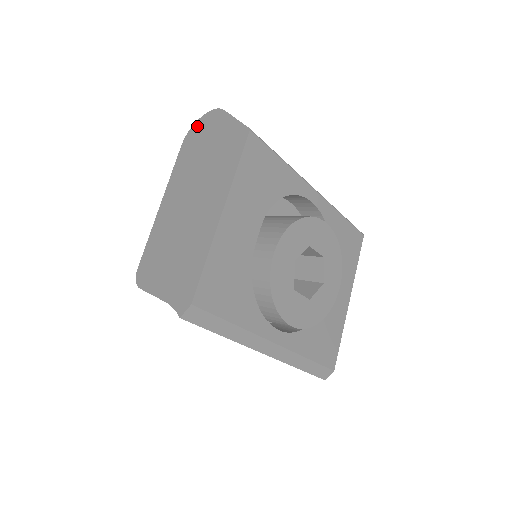
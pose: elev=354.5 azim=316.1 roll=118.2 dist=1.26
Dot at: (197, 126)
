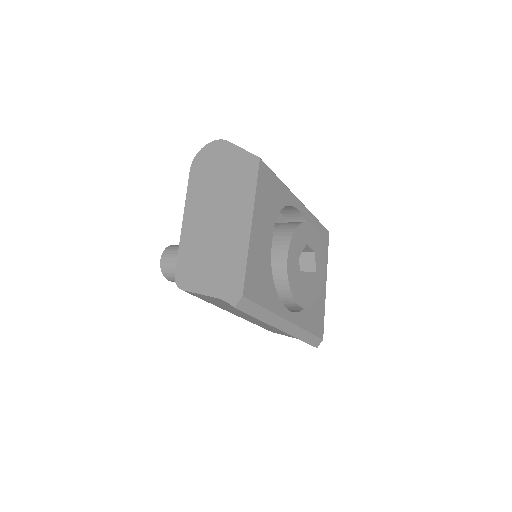
Dot at: (203, 154)
